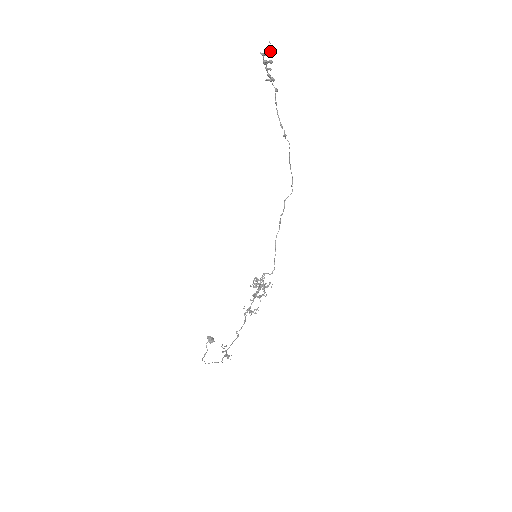
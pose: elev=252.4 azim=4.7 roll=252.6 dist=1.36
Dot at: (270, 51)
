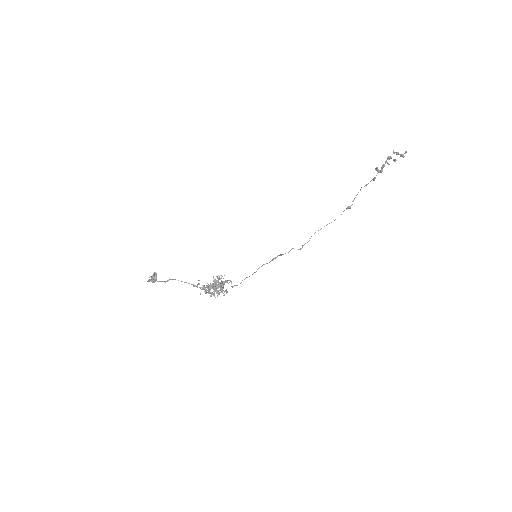
Dot at: occluded
